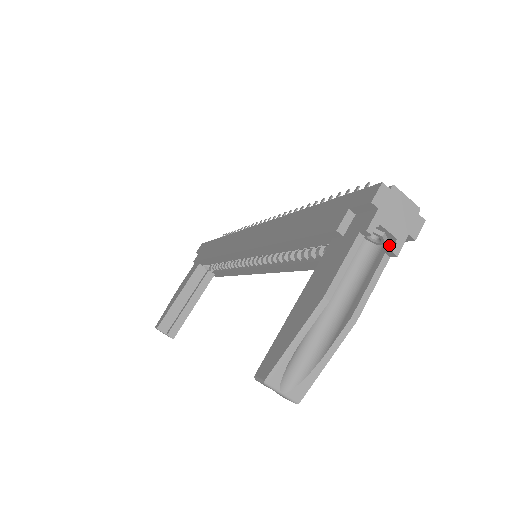
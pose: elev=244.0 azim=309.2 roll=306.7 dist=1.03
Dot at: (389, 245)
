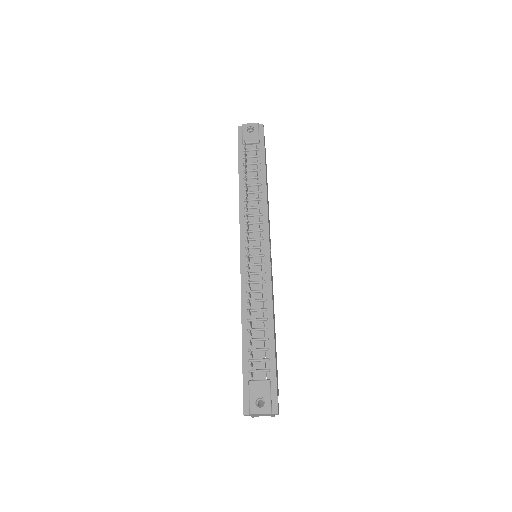
Dot at: occluded
